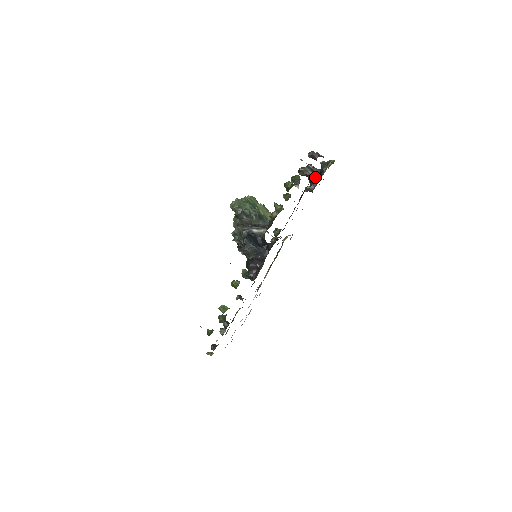
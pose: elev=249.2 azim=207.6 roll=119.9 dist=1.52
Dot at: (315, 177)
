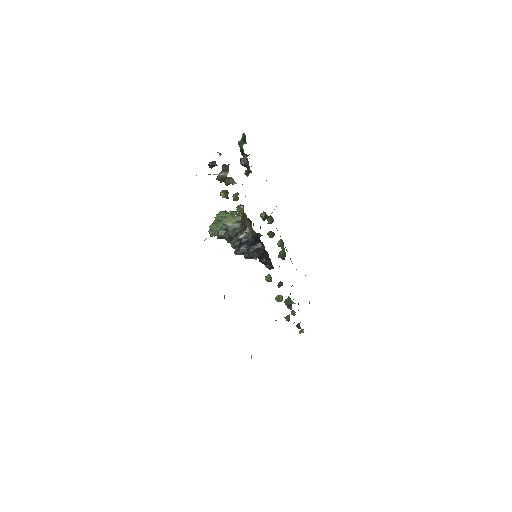
Dot at: (242, 161)
